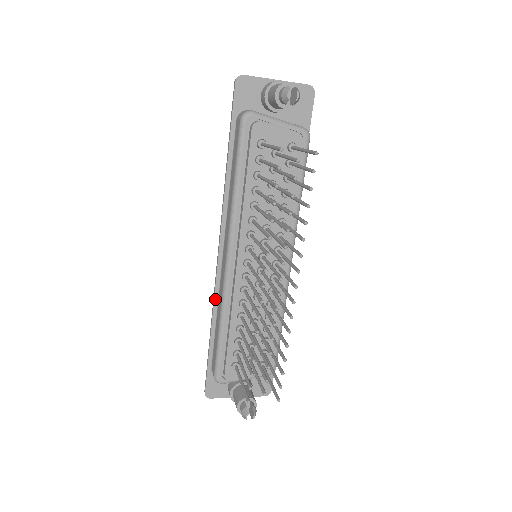
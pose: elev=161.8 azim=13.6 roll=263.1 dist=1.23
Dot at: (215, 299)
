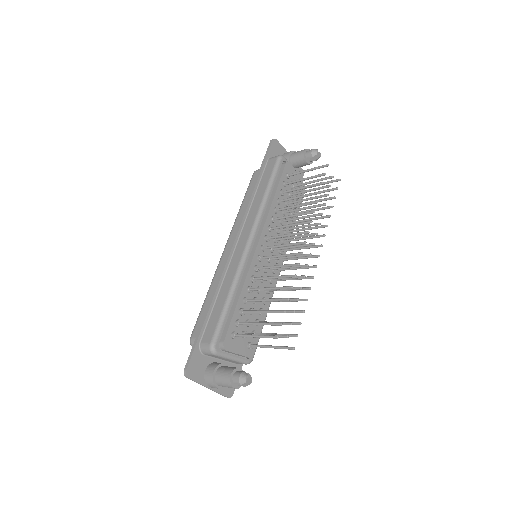
Dot at: (222, 276)
